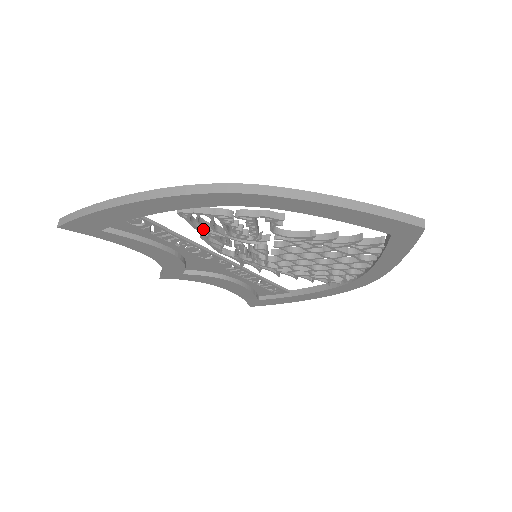
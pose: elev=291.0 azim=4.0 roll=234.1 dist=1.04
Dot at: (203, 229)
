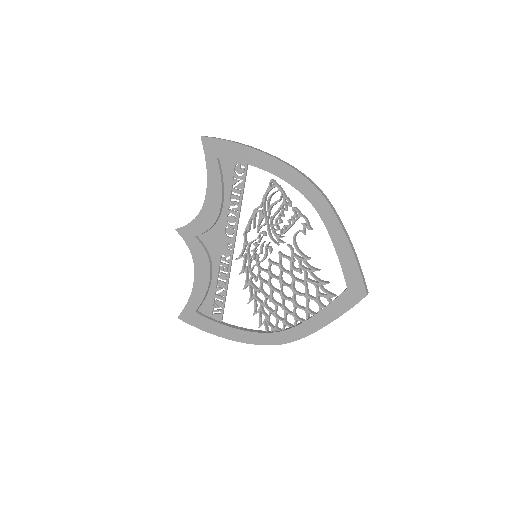
Dot at: (264, 204)
